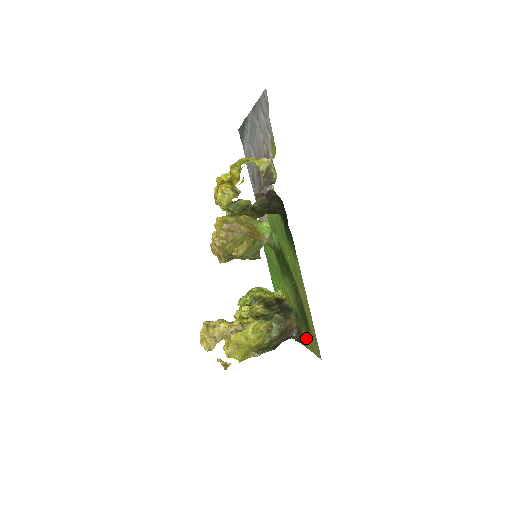
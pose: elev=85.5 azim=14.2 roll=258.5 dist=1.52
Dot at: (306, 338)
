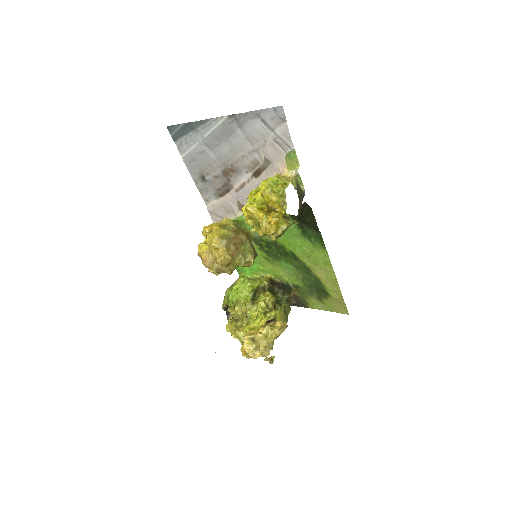
Dot at: (315, 302)
